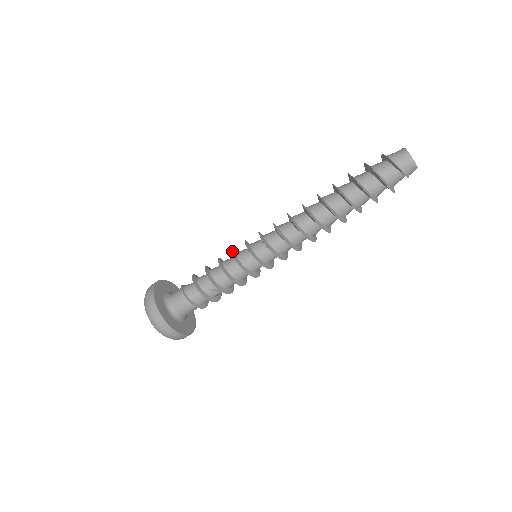
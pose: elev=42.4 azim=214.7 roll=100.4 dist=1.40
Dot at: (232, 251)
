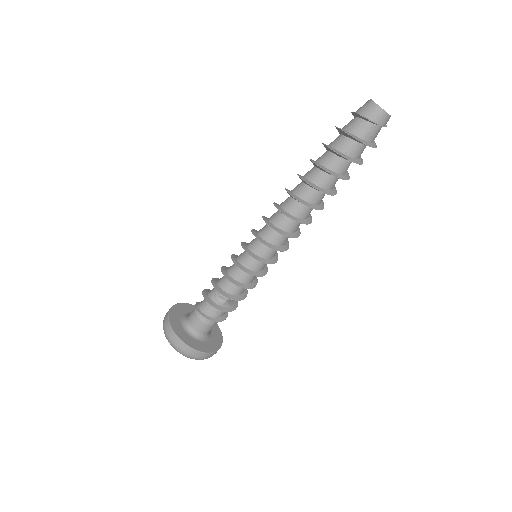
Dot at: (236, 255)
